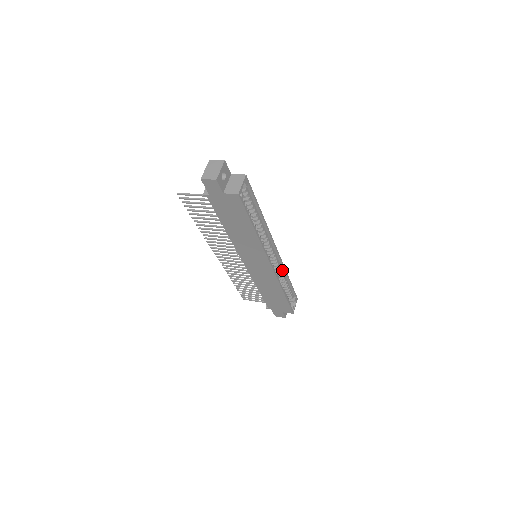
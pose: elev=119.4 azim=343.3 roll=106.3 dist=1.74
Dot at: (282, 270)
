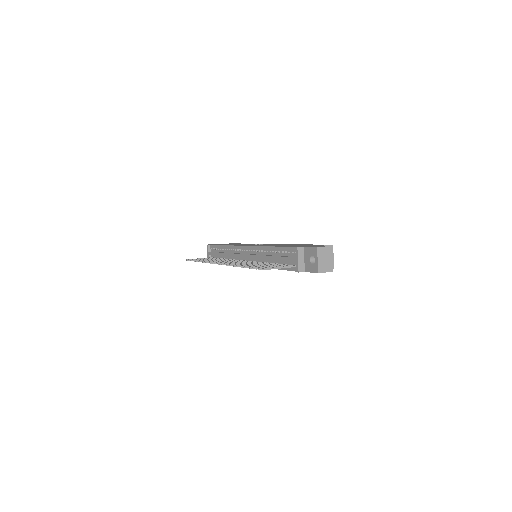
Dot at: occluded
